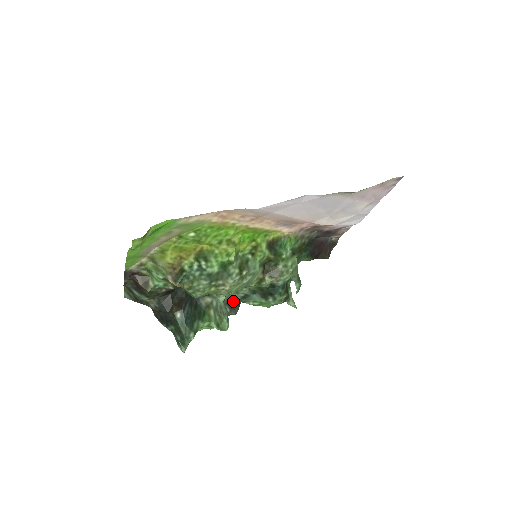
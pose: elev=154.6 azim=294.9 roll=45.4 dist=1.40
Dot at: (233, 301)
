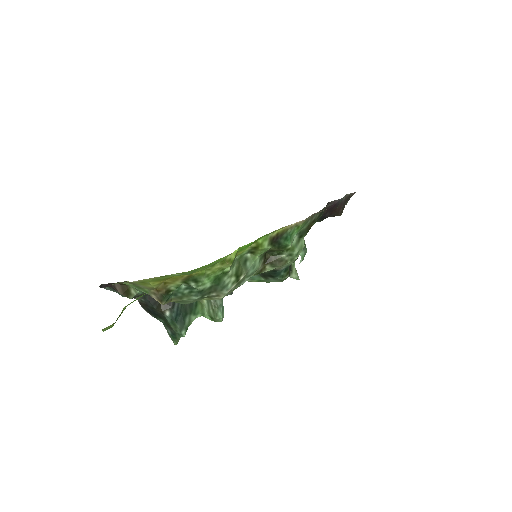
Dot at: occluded
